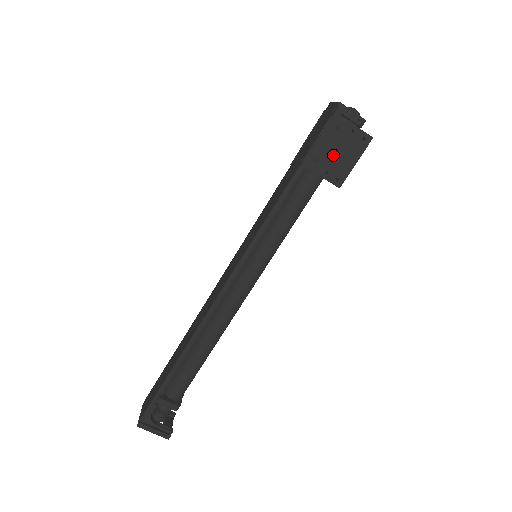
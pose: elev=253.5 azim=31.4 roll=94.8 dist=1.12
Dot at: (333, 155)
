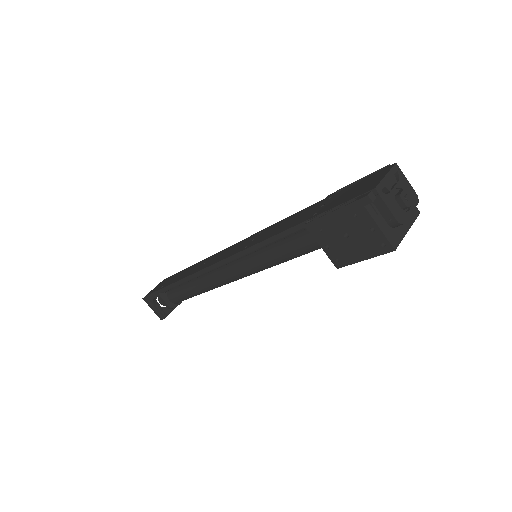
Dot at: (341, 237)
